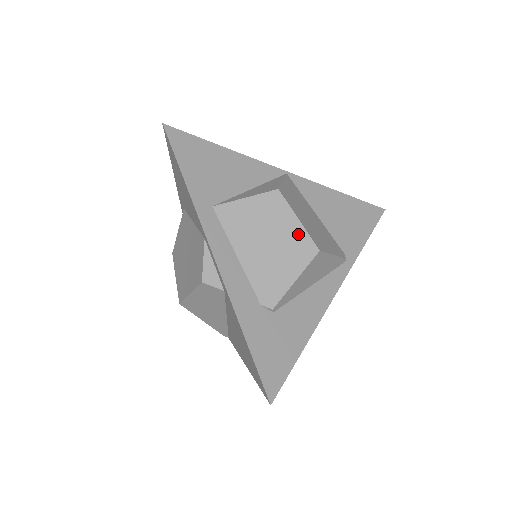
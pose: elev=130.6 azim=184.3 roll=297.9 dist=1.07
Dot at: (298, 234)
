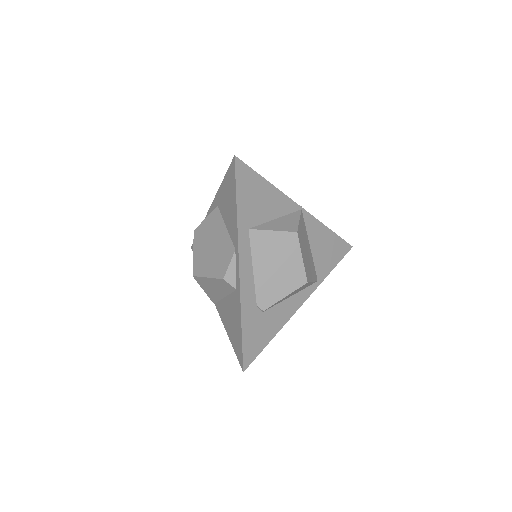
Dot at: (298, 267)
